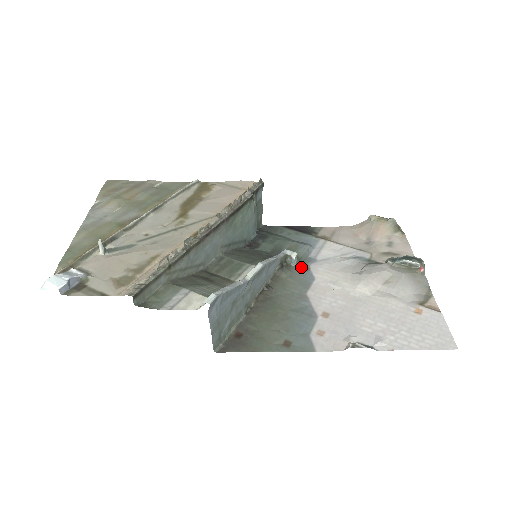
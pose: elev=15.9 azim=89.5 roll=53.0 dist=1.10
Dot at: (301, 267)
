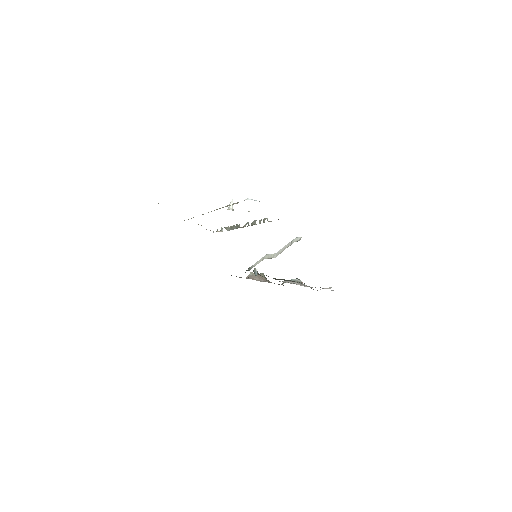
Dot at: occluded
